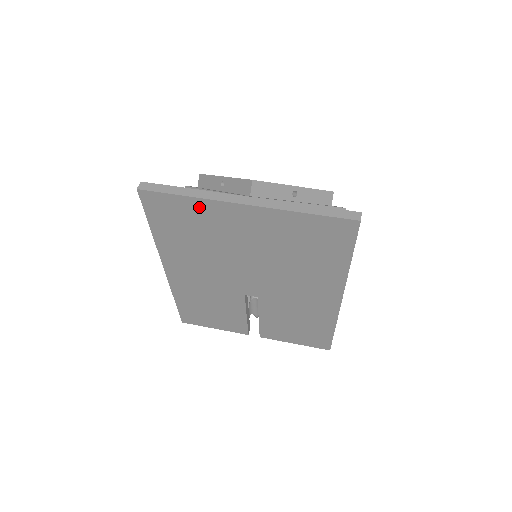
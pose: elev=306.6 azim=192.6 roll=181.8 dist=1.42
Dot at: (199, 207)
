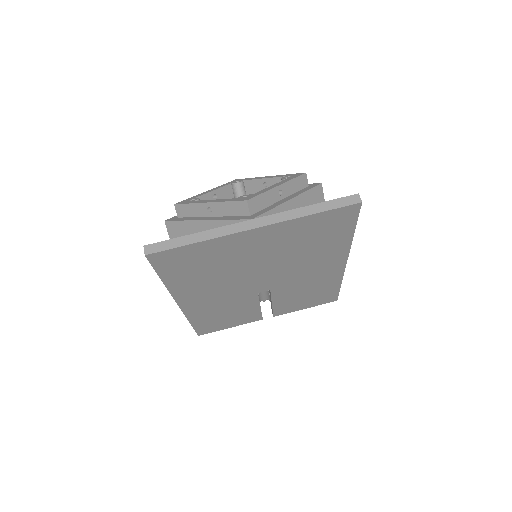
Dot at: (210, 246)
